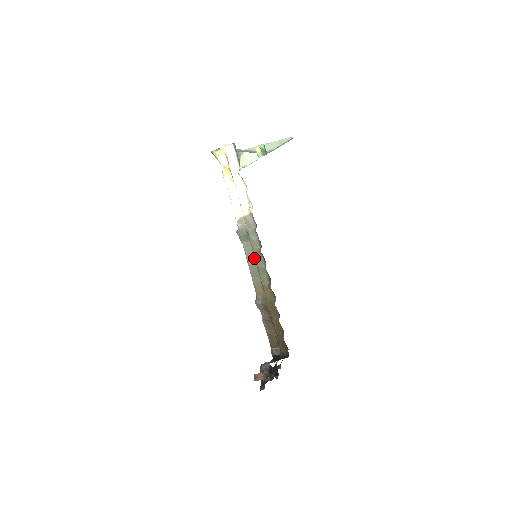
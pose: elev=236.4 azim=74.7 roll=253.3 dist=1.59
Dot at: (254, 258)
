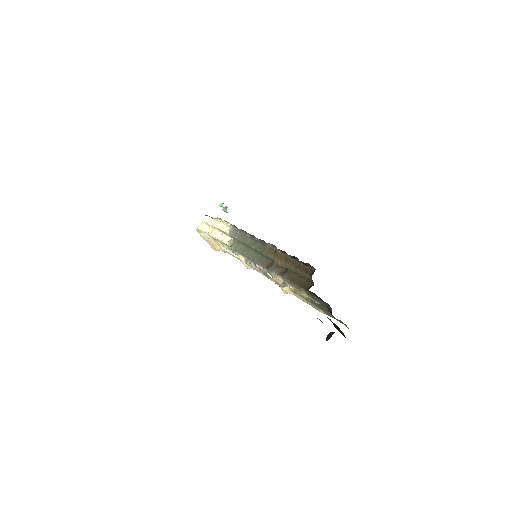
Dot at: (251, 251)
